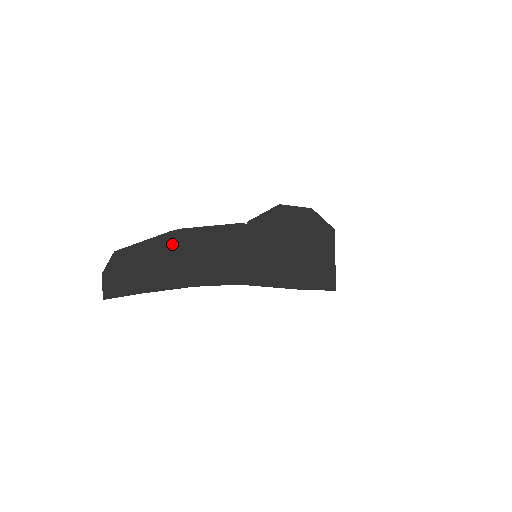
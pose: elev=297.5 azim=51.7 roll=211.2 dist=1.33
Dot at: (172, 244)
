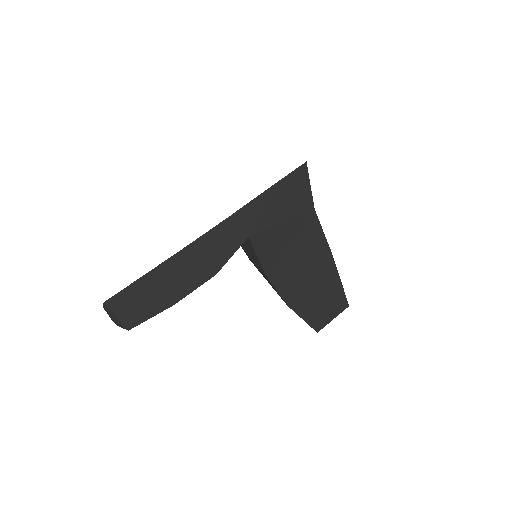
Dot at: occluded
